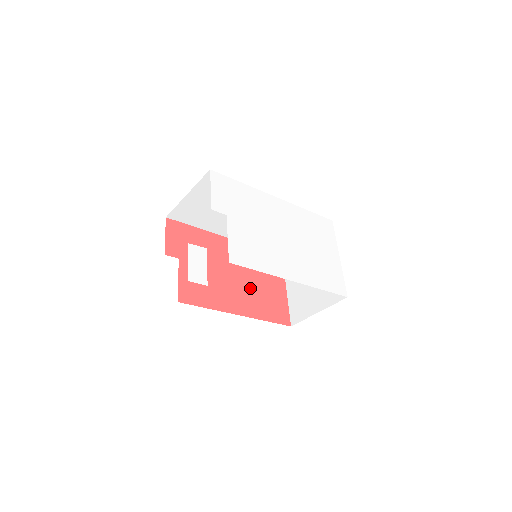
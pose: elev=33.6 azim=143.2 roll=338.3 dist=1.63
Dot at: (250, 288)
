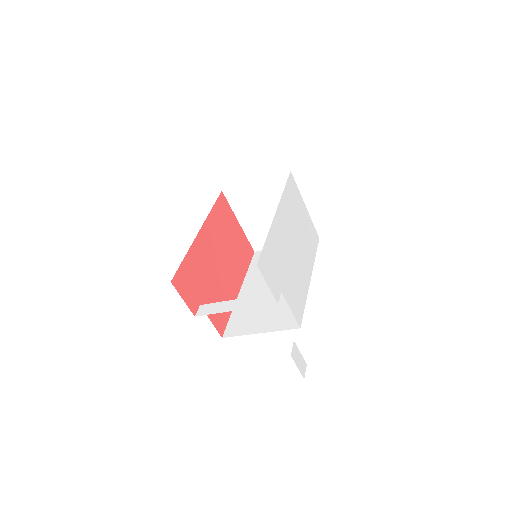
Dot at: (230, 258)
